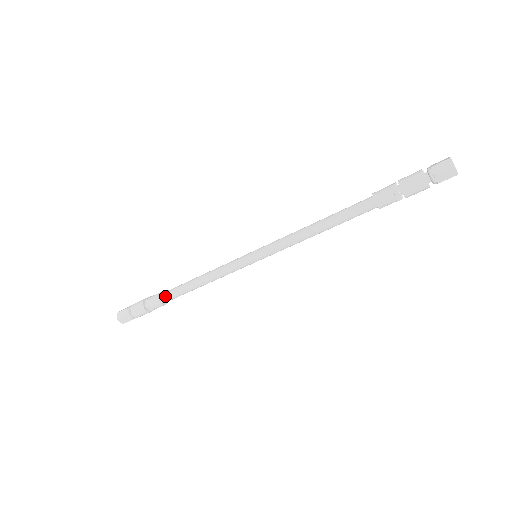
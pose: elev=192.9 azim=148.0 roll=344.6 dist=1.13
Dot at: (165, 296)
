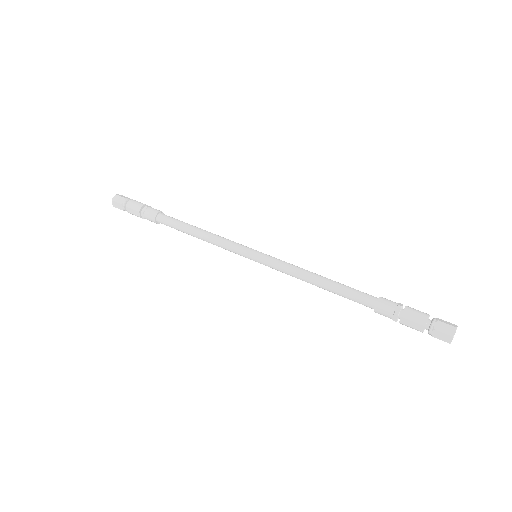
Dot at: (162, 223)
